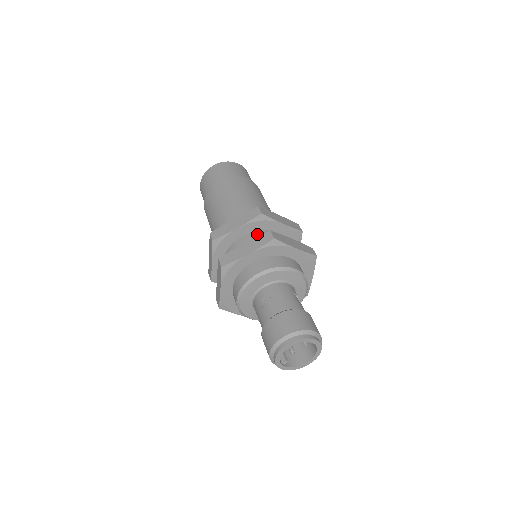
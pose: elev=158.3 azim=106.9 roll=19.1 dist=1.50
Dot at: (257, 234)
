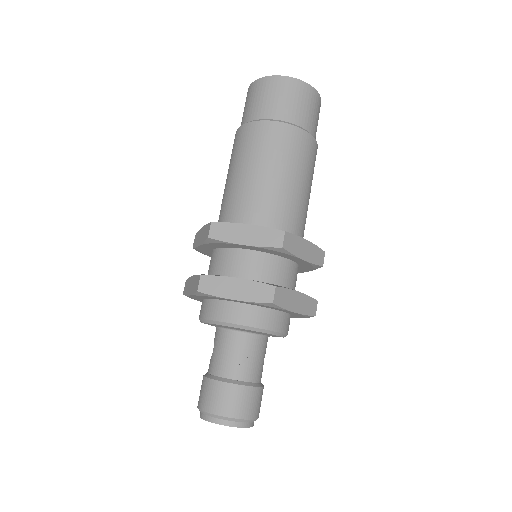
Dot at: (220, 254)
